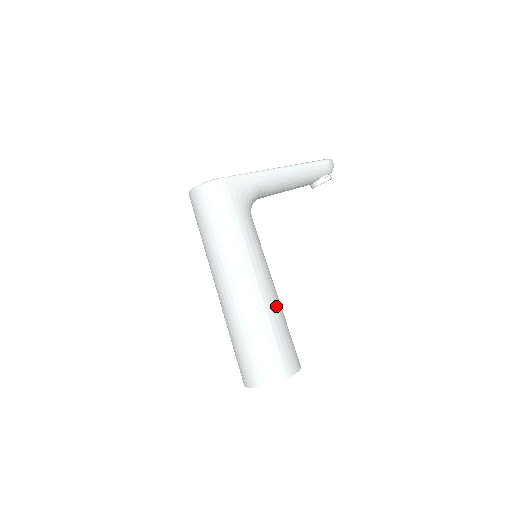
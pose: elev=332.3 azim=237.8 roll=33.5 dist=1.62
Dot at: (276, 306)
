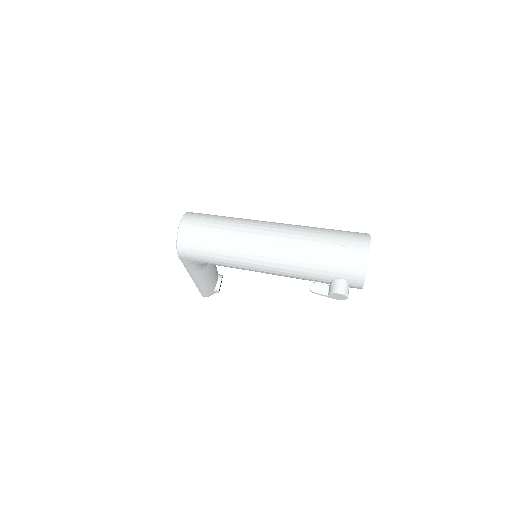
Dot at: occluded
